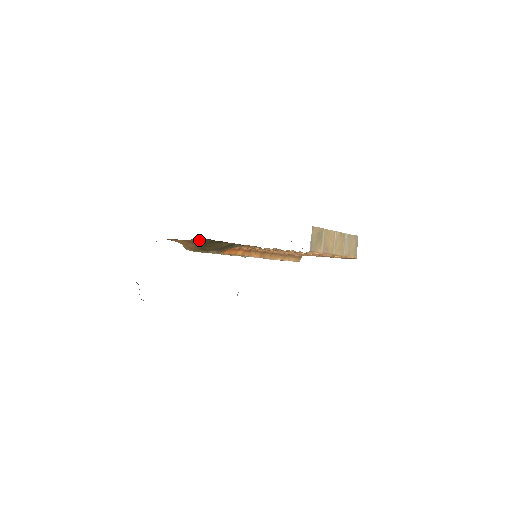
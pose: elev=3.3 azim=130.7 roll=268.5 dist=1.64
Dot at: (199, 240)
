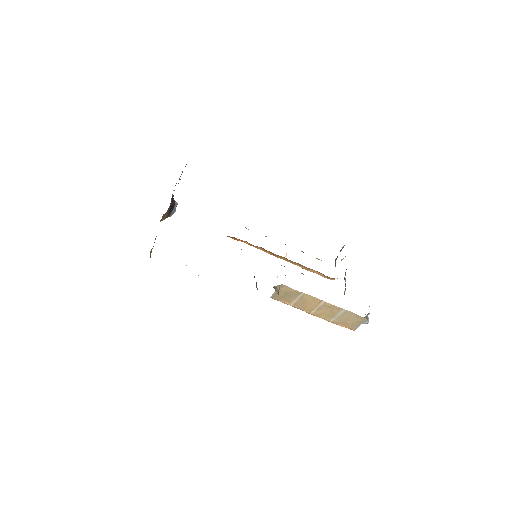
Dot at: occluded
